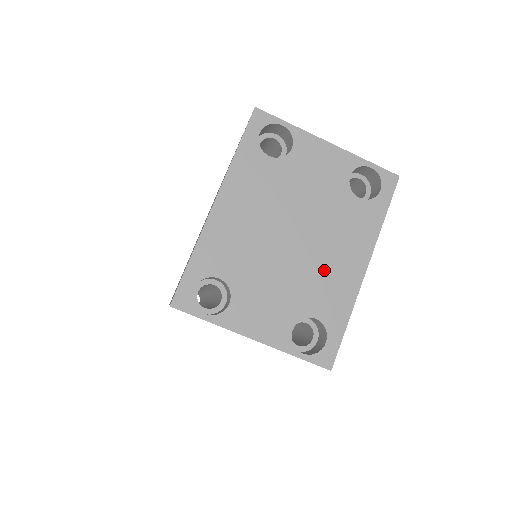
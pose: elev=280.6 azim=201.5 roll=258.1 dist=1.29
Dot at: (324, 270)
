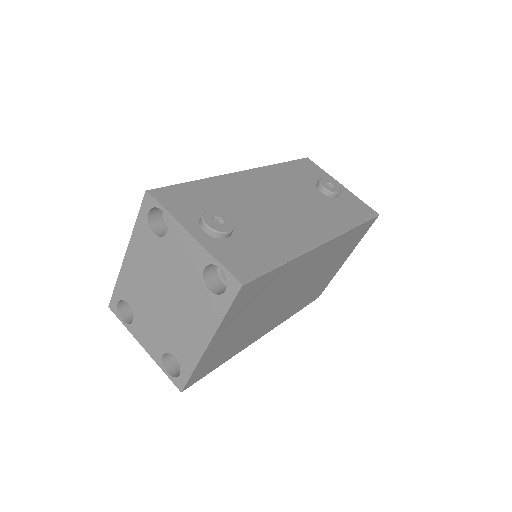
Dot at: (182, 330)
